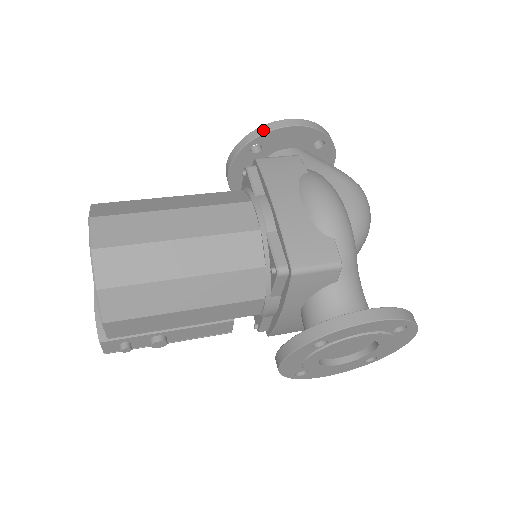
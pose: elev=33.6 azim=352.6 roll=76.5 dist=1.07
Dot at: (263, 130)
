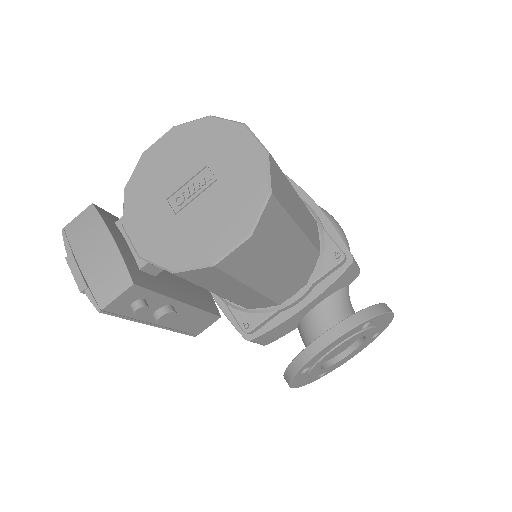
Dot at: occluded
